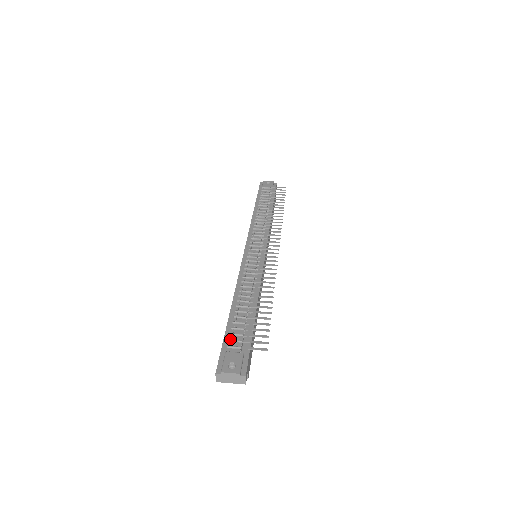
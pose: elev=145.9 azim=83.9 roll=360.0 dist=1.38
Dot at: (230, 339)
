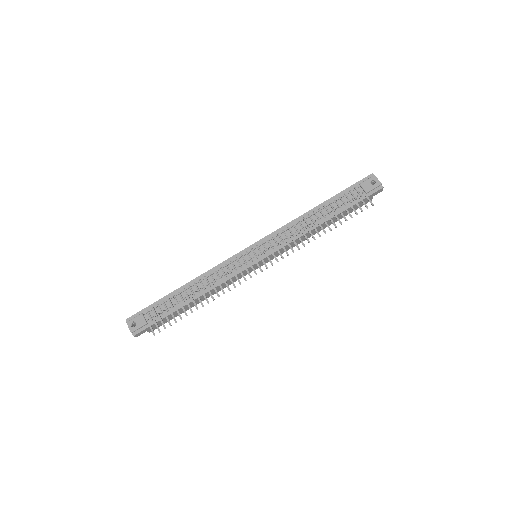
Dot at: (153, 308)
